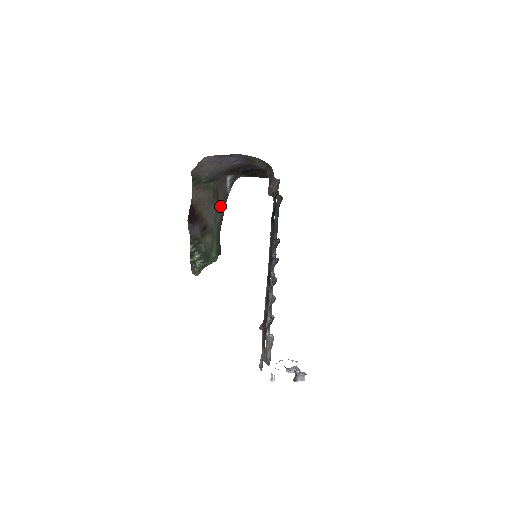
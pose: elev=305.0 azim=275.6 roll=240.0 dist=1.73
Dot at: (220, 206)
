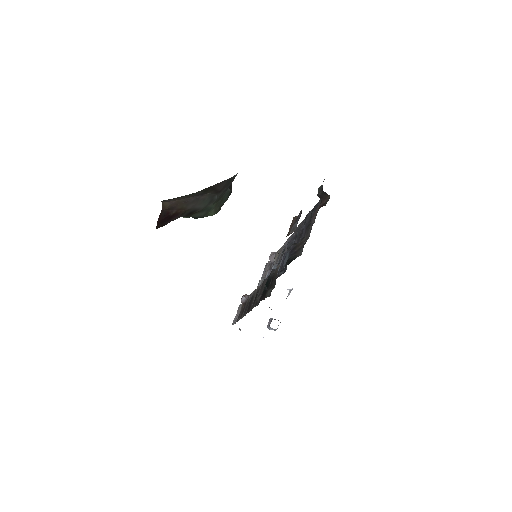
Dot at: (220, 190)
